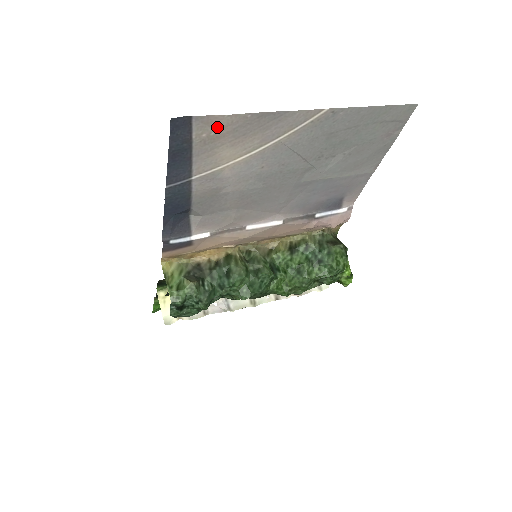
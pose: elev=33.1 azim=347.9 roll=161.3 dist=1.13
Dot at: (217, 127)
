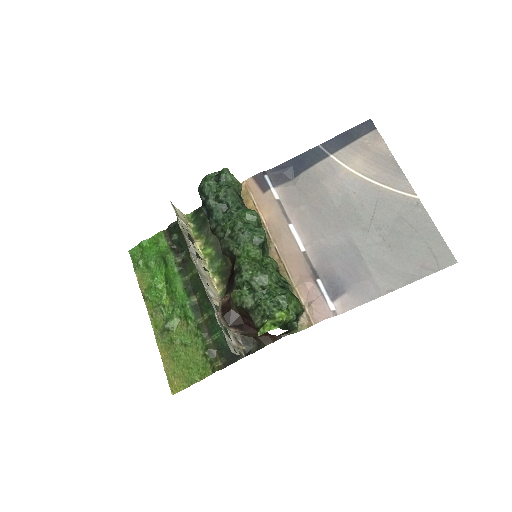
Dot at: (375, 144)
